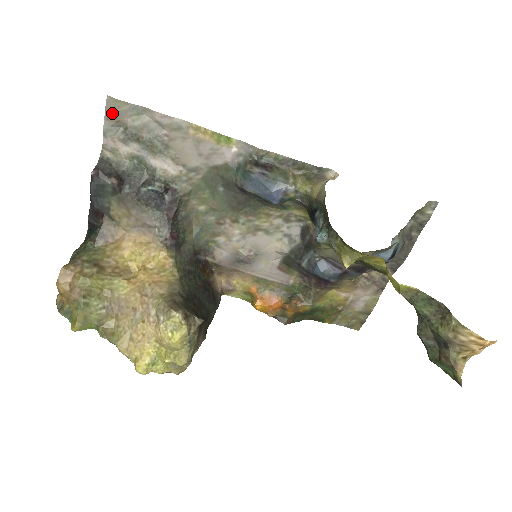
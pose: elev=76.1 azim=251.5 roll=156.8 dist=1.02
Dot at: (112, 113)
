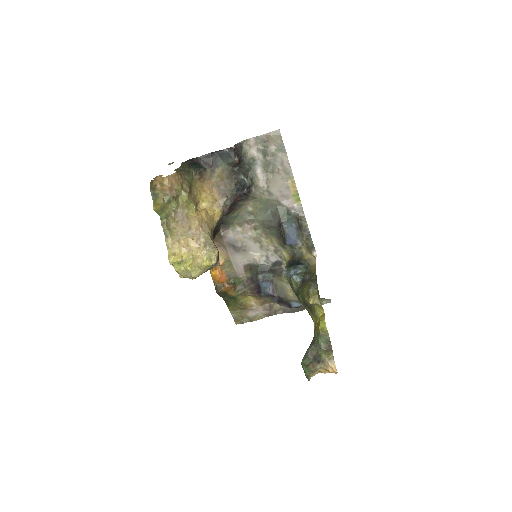
Dot at: (272, 137)
